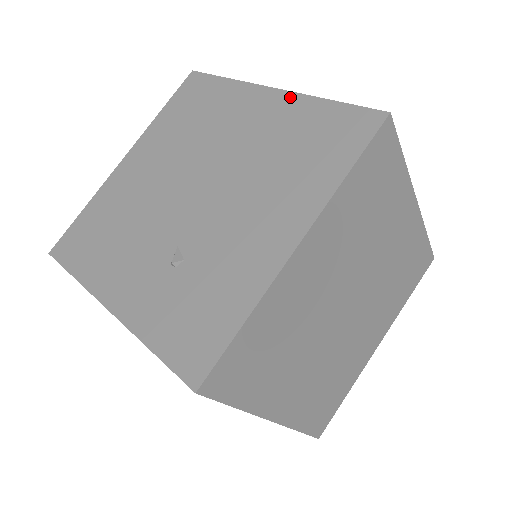
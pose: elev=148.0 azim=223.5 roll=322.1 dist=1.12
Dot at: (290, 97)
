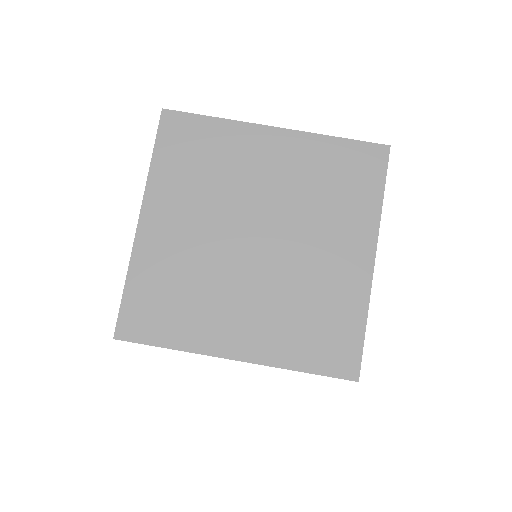
Dot at: occluded
